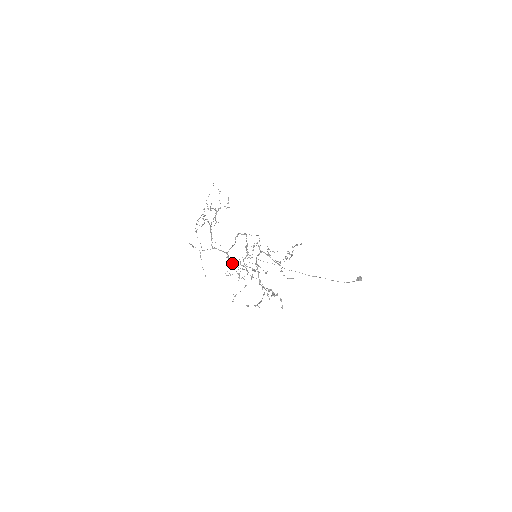
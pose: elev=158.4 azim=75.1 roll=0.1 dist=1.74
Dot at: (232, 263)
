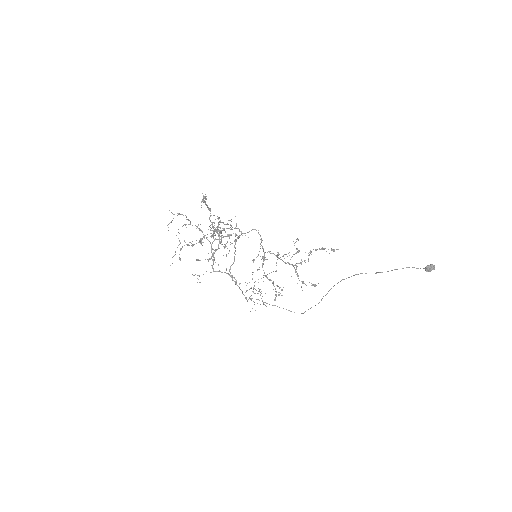
Dot at: occluded
